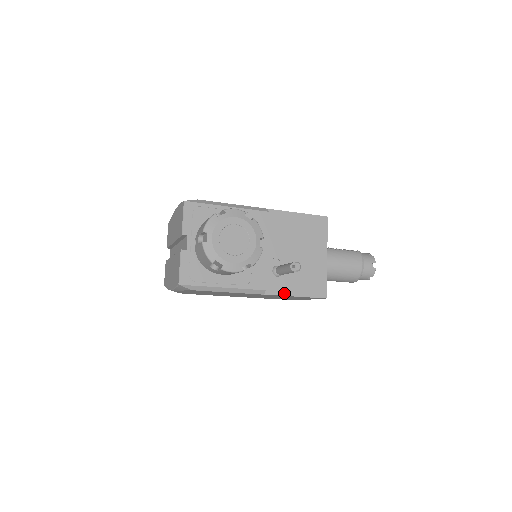
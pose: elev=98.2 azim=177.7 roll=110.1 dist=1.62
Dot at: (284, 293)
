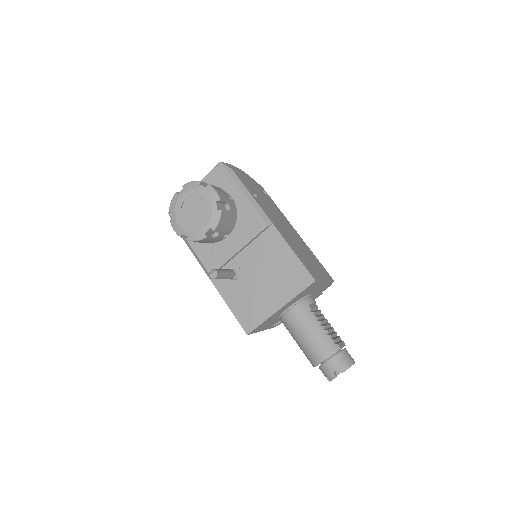
Dot at: (223, 294)
